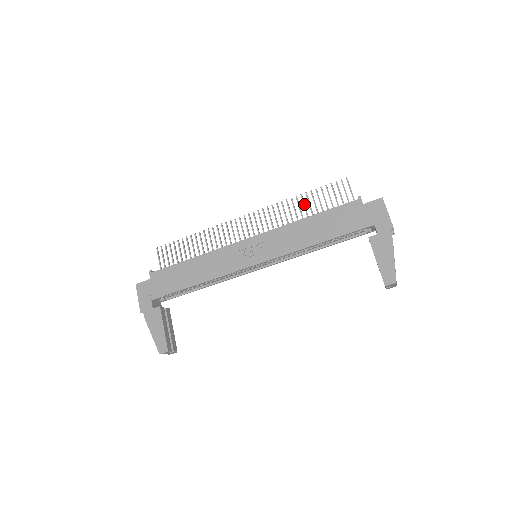
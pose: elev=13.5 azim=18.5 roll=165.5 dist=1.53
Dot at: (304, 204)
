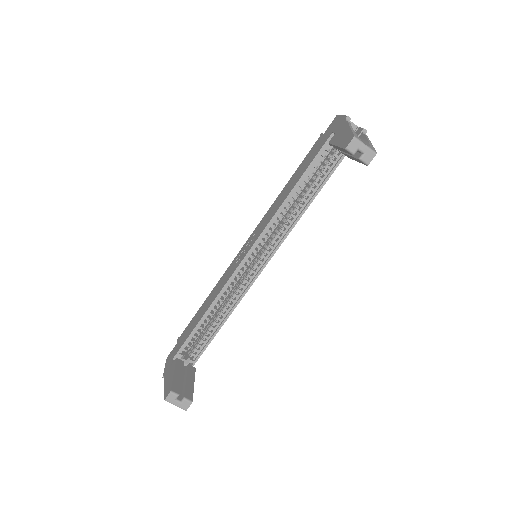
Dot at: occluded
